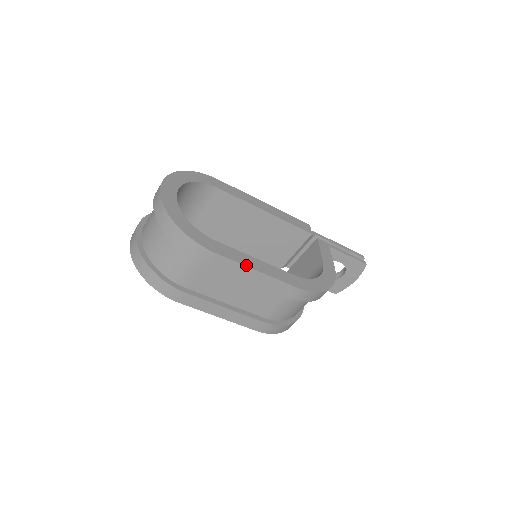
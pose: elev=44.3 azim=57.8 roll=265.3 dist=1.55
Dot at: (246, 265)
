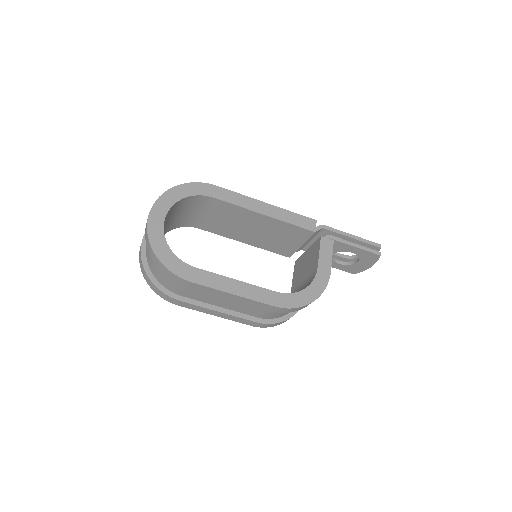
Dot at: (222, 290)
